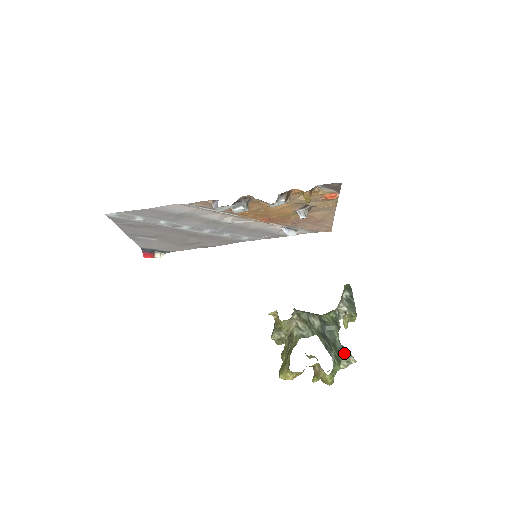
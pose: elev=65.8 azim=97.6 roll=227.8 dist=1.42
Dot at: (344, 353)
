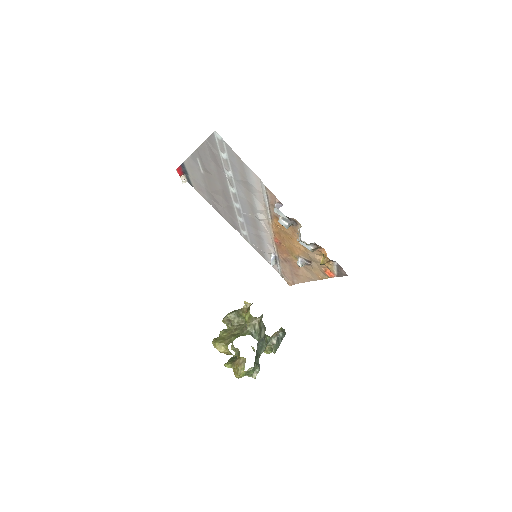
Dot at: (257, 367)
